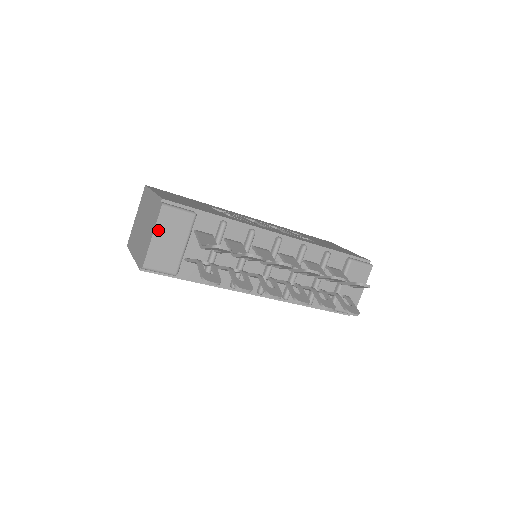
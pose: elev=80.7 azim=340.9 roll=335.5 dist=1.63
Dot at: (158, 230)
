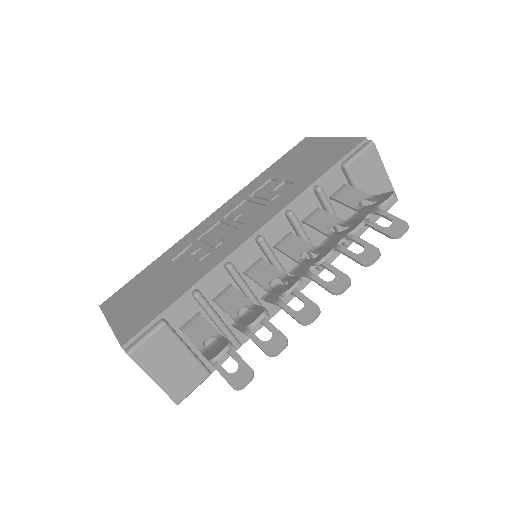
Dot at: (151, 372)
